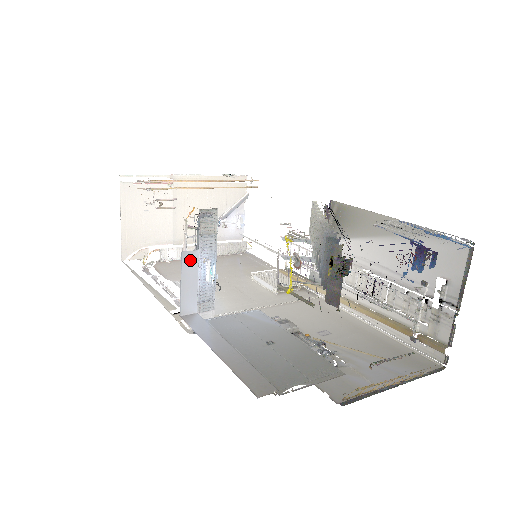
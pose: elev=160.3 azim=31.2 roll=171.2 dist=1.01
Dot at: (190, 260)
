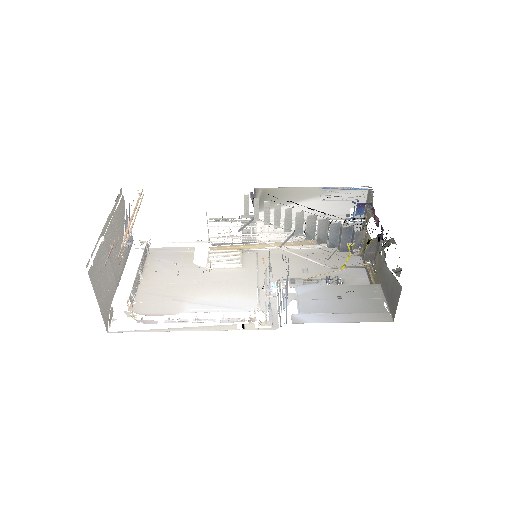
Dot at: occluded
